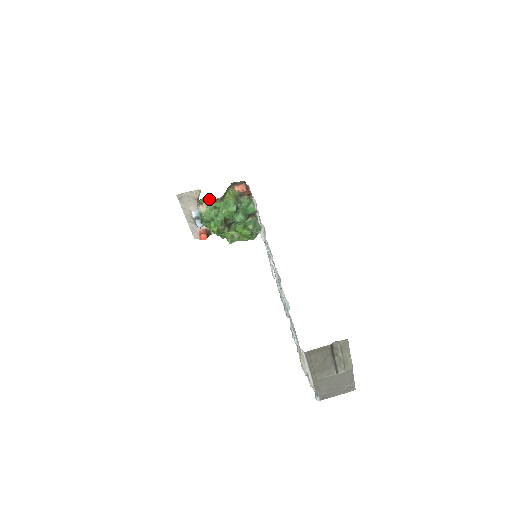
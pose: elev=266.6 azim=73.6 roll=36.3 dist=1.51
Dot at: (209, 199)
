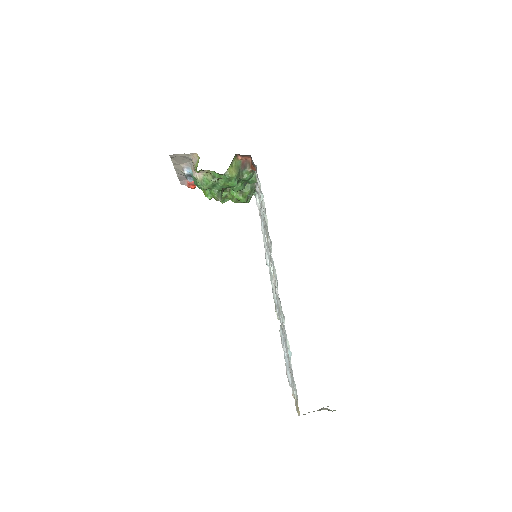
Dot at: occluded
